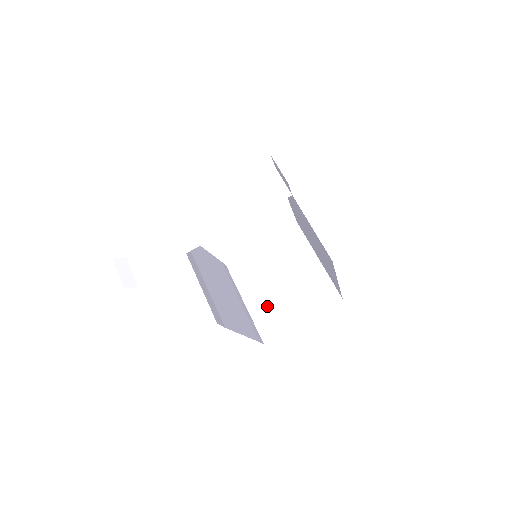
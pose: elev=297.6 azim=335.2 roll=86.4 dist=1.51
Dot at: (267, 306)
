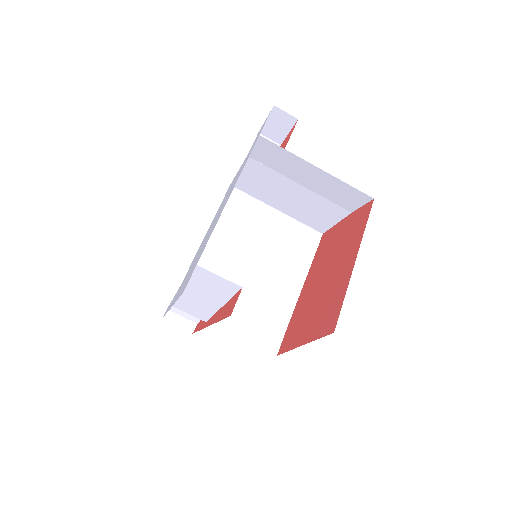
Dot at: (300, 210)
